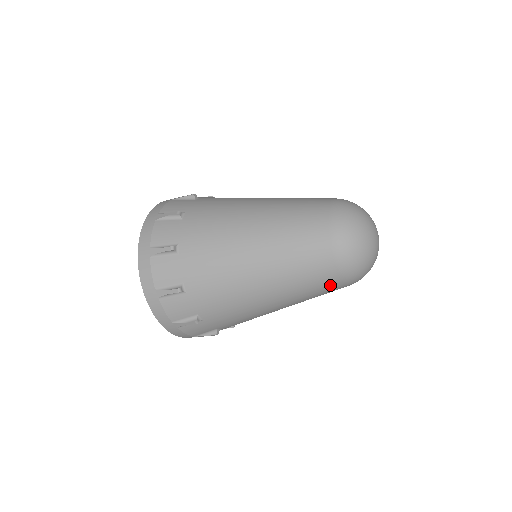
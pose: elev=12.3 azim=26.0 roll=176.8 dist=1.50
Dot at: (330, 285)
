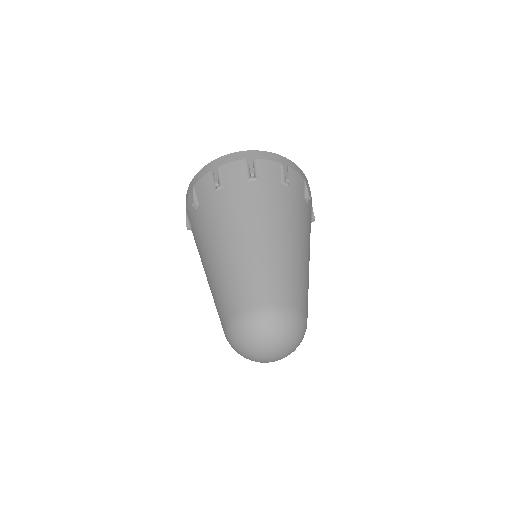
Dot at: occluded
